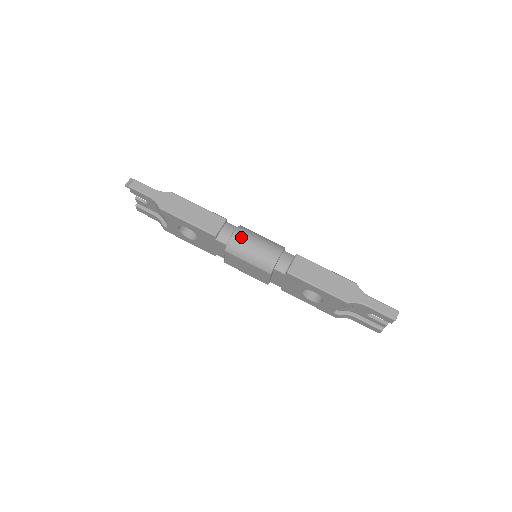
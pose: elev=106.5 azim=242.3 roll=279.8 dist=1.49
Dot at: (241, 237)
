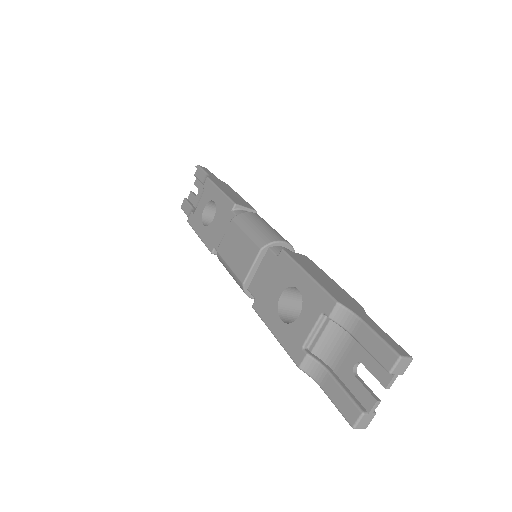
Dot at: (259, 217)
